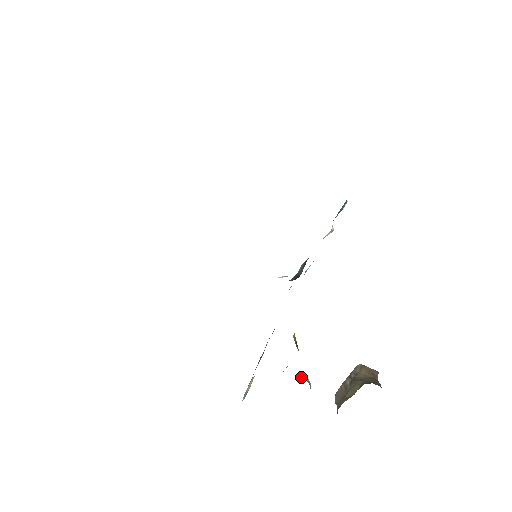
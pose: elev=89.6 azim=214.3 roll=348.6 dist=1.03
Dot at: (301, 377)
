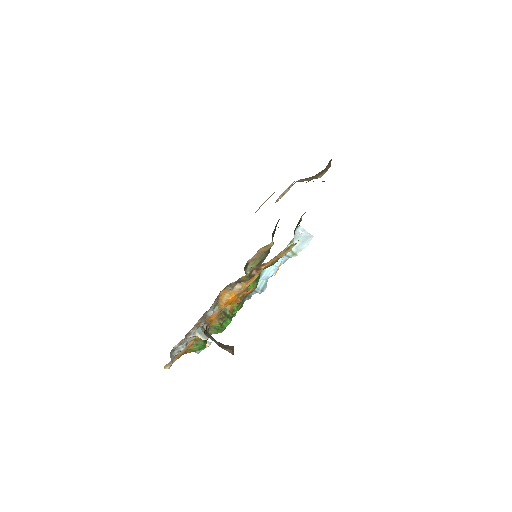
Dot at: occluded
